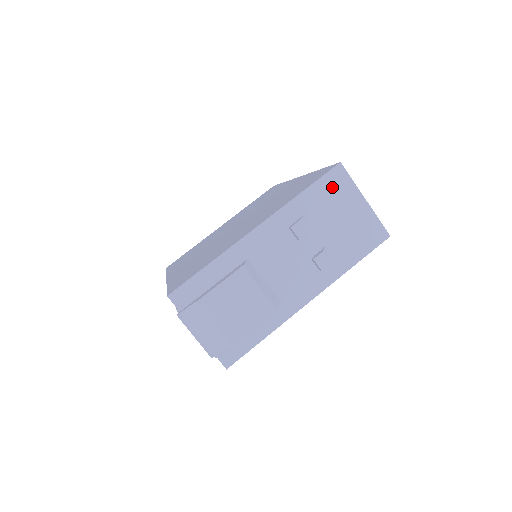
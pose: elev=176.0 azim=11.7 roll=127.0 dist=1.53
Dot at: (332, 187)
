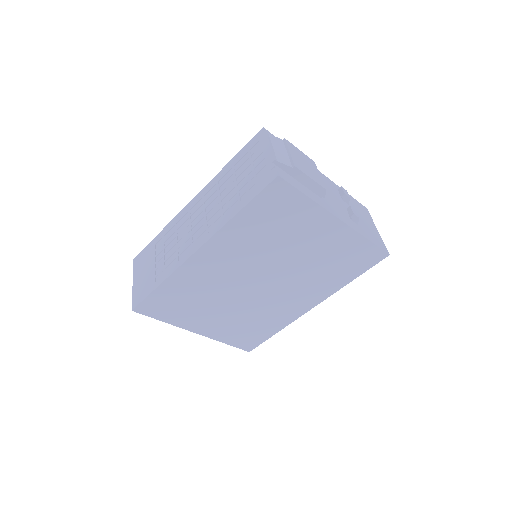
Dot at: (362, 208)
